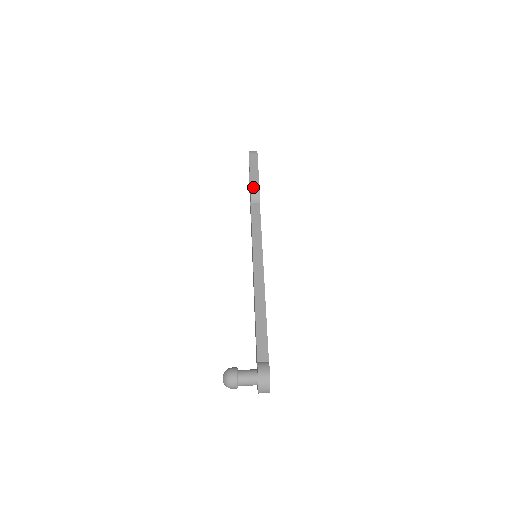
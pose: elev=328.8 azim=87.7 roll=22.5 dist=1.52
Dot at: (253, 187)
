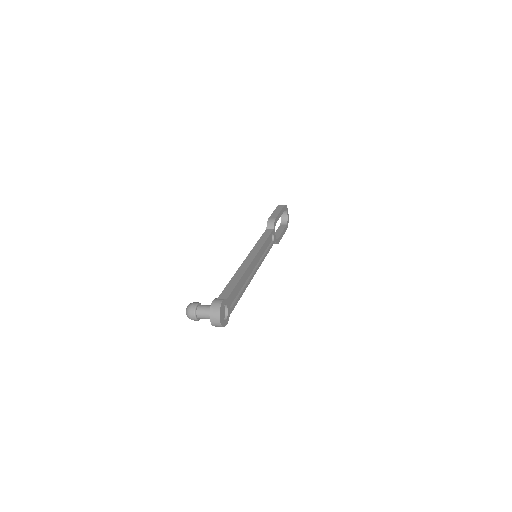
Dot at: (271, 218)
